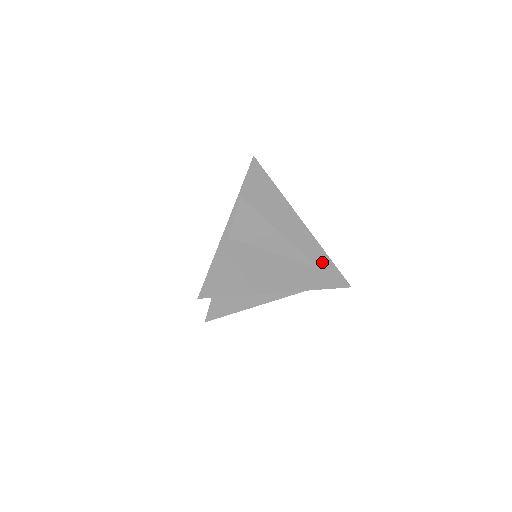
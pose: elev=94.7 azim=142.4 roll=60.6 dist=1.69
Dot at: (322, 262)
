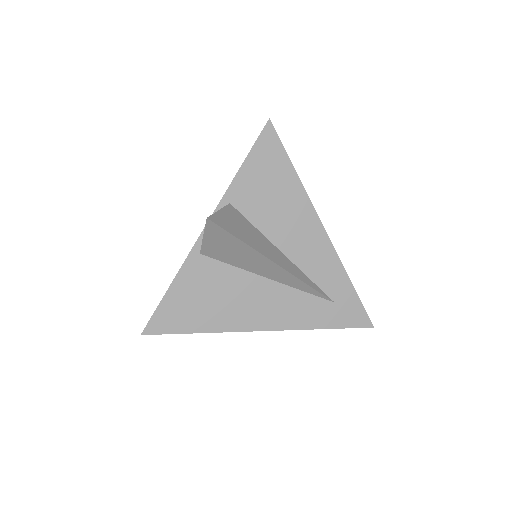
Dot at: (338, 291)
